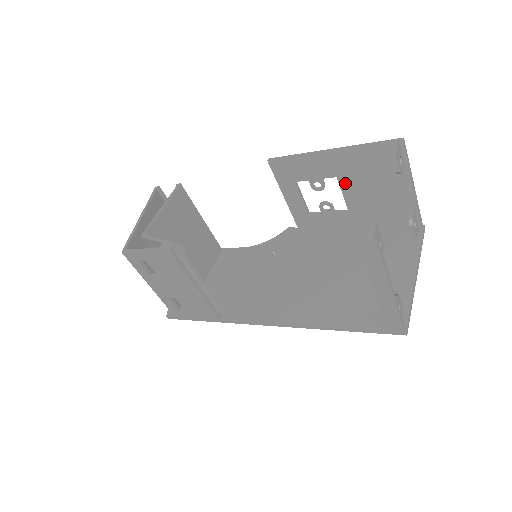
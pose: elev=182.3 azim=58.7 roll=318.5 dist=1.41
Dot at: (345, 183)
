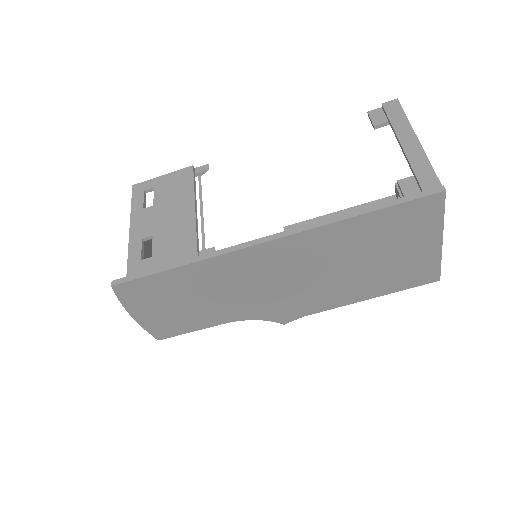
Dot at: occluded
